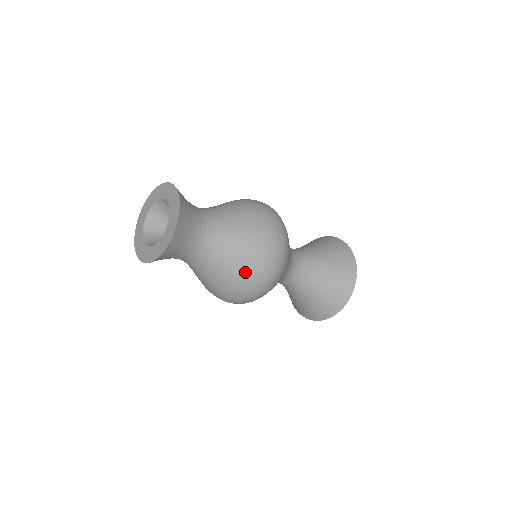
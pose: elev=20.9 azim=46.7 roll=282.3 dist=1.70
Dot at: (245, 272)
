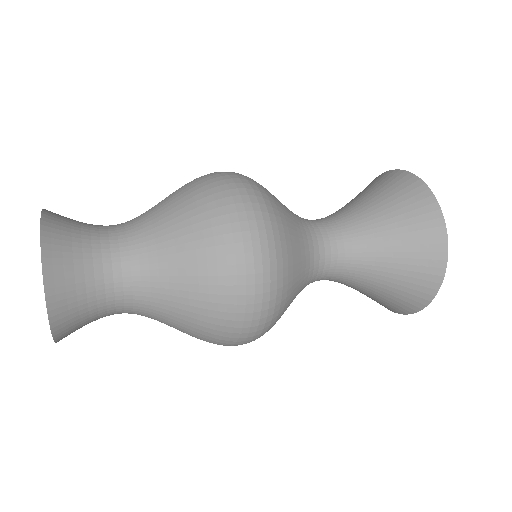
Dot at: occluded
